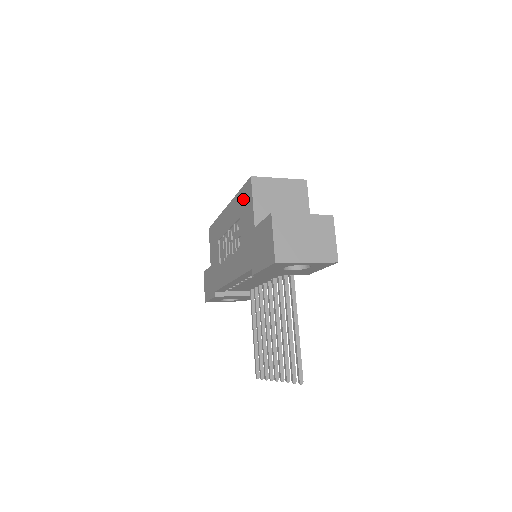
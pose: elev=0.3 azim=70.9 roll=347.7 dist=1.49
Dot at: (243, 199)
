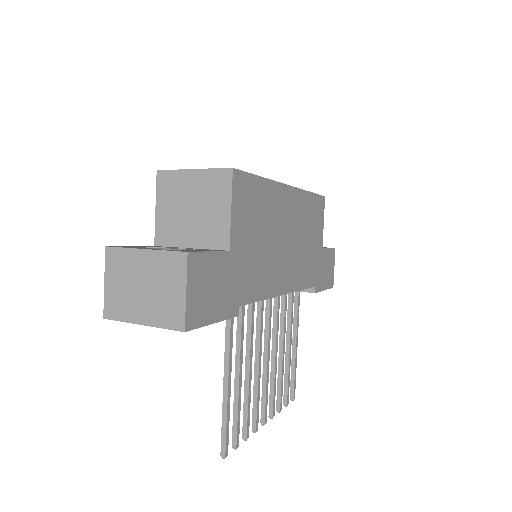
Dot at: occluded
